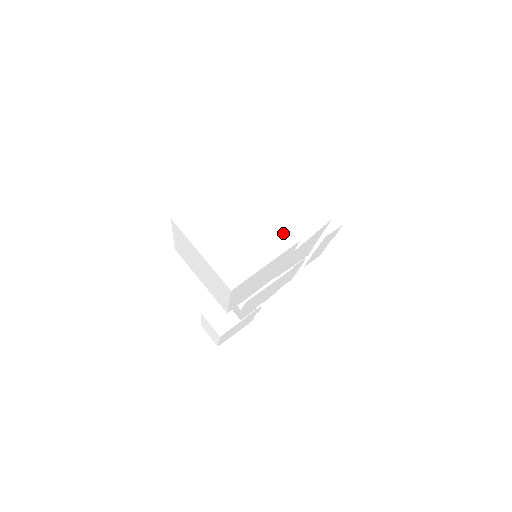
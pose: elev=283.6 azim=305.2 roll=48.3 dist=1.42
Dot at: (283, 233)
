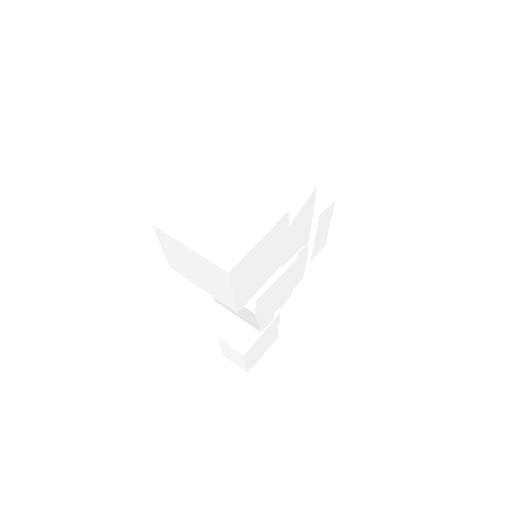
Dot at: (270, 208)
